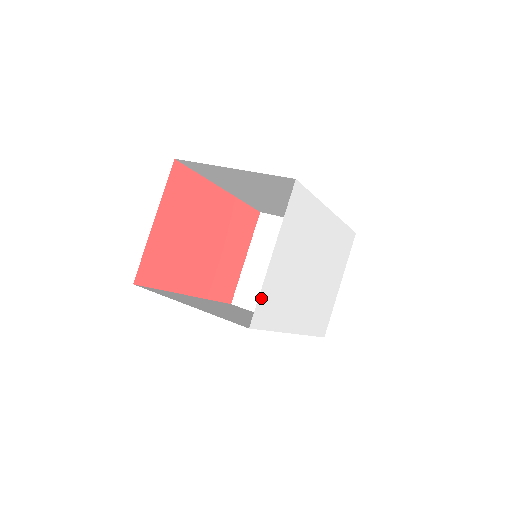
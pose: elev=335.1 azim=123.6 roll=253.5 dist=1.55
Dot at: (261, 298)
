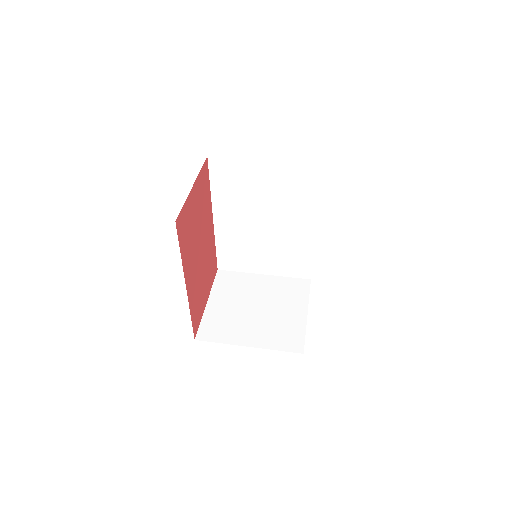
Dot at: occluded
